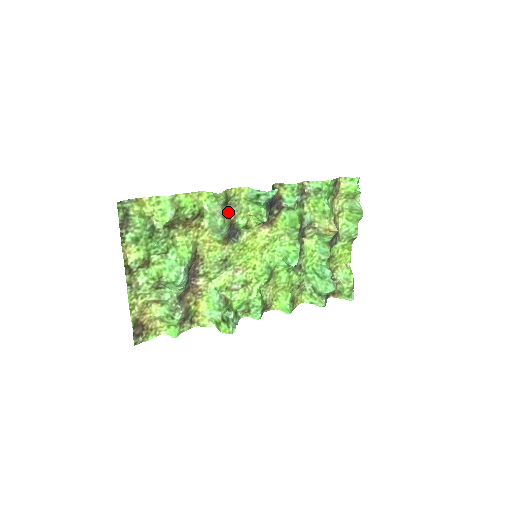
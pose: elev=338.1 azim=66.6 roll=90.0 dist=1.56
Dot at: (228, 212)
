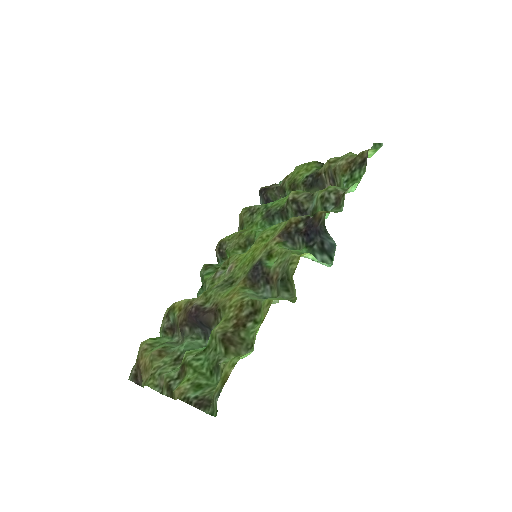
Dot at: (277, 281)
